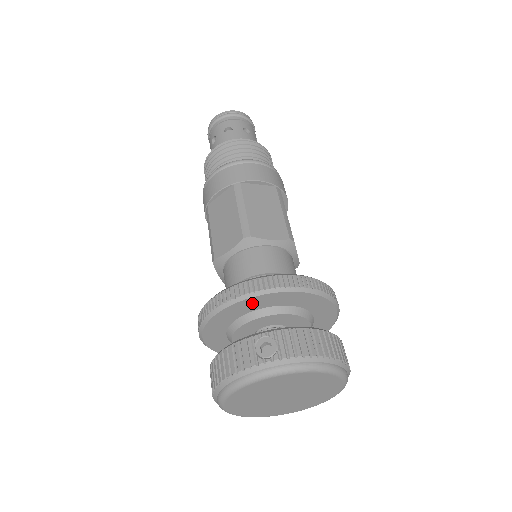
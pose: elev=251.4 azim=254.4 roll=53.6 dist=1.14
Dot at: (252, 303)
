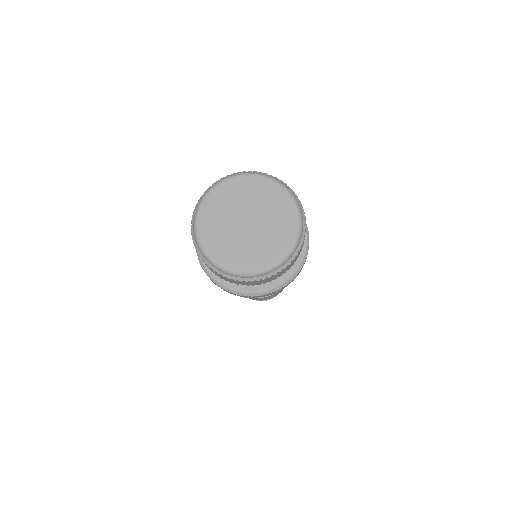
Dot at: occluded
